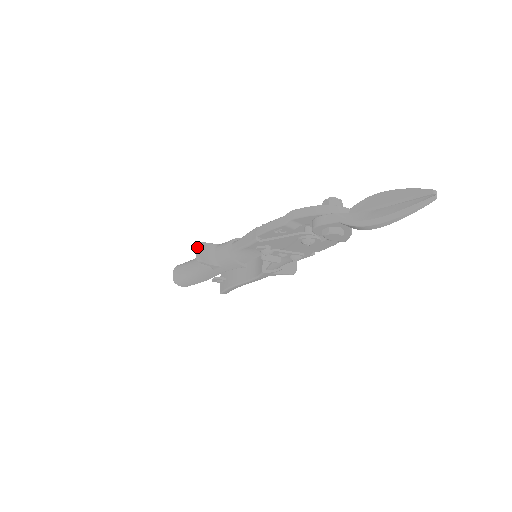
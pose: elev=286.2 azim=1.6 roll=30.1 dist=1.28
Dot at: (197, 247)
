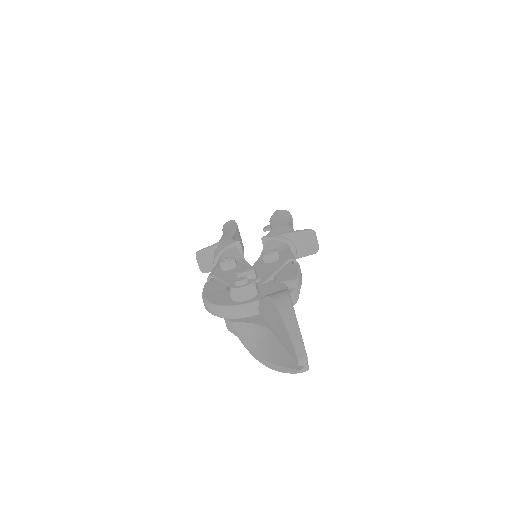
Dot at: (196, 258)
